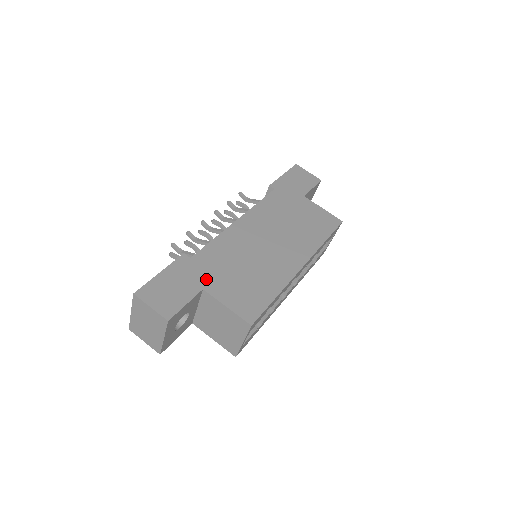
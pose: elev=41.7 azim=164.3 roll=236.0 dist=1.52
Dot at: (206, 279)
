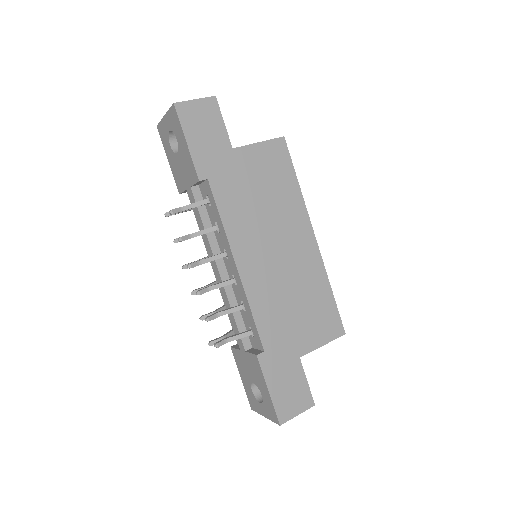
Dot at: (292, 349)
